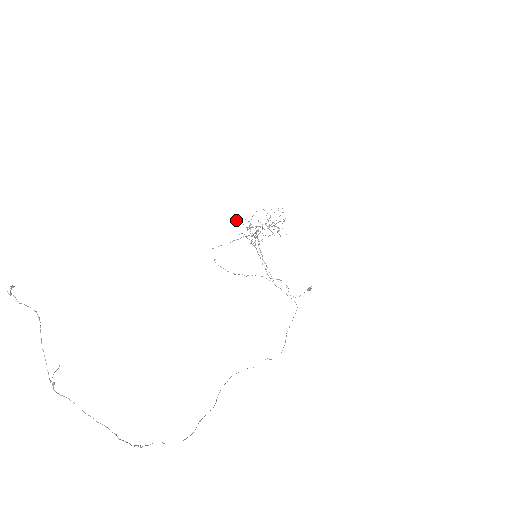
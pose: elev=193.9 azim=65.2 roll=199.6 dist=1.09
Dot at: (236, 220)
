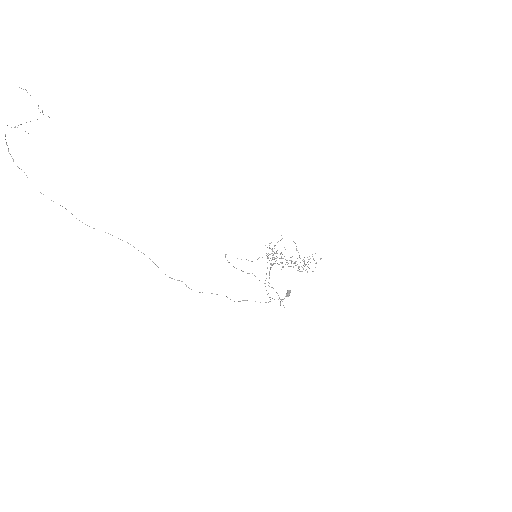
Dot at: (269, 247)
